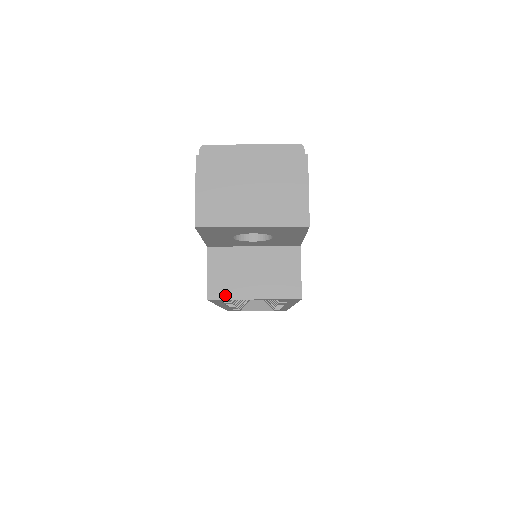
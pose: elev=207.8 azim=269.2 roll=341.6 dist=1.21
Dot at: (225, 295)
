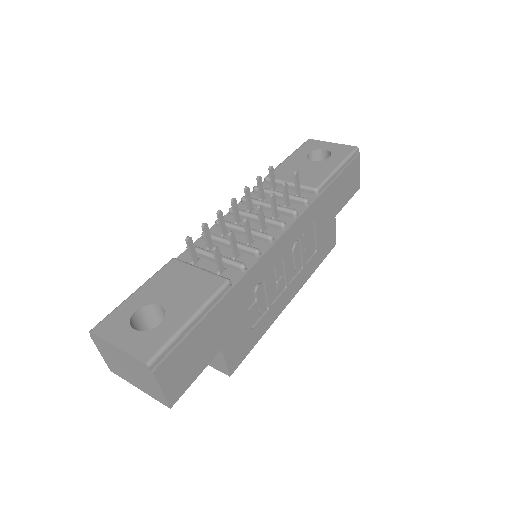
Dot at: occluded
